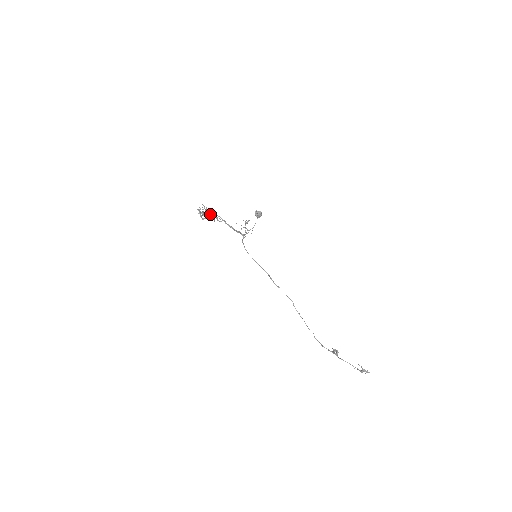
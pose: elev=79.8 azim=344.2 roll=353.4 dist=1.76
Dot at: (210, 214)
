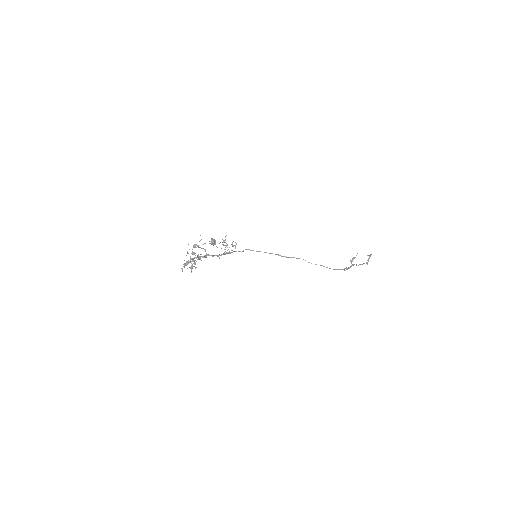
Dot at: occluded
